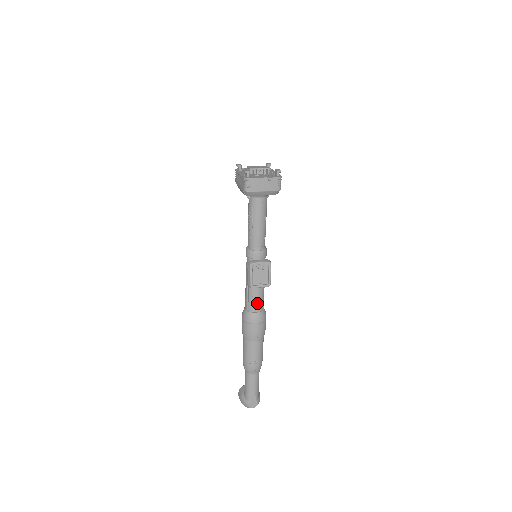
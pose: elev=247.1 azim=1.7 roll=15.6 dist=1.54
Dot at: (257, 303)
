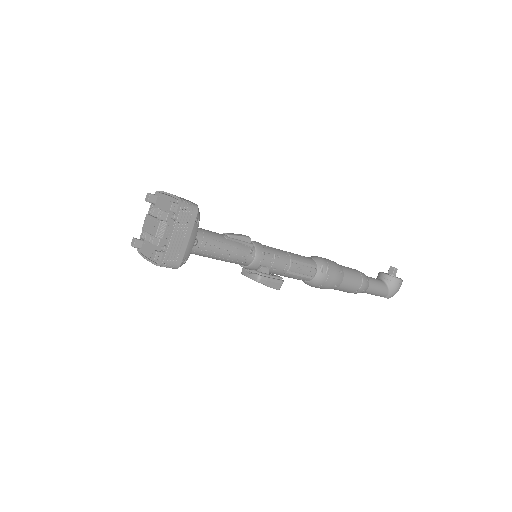
Dot at: occluded
